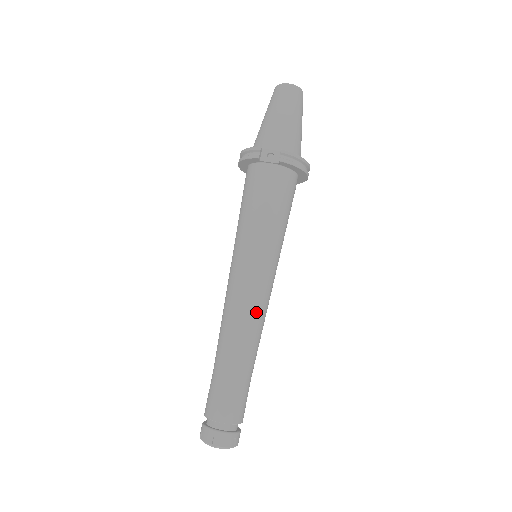
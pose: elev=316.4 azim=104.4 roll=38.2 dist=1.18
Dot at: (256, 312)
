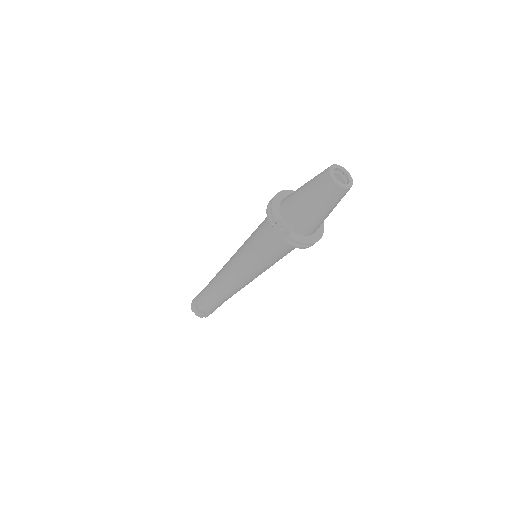
Dot at: (236, 287)
